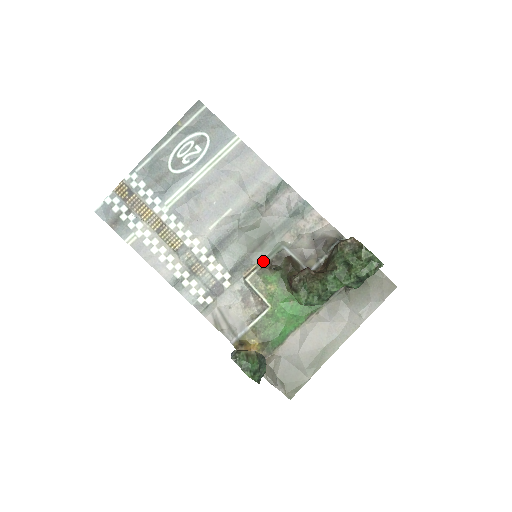
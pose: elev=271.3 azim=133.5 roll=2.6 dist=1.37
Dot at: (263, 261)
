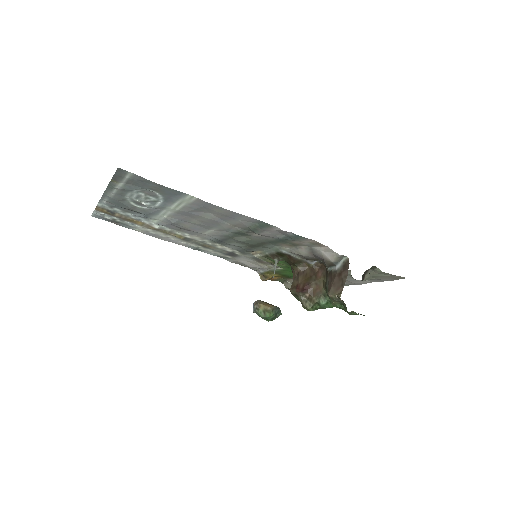
Dot at: (265, 252)
